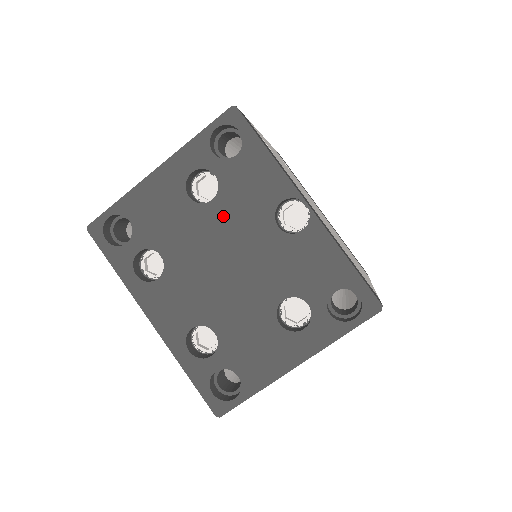
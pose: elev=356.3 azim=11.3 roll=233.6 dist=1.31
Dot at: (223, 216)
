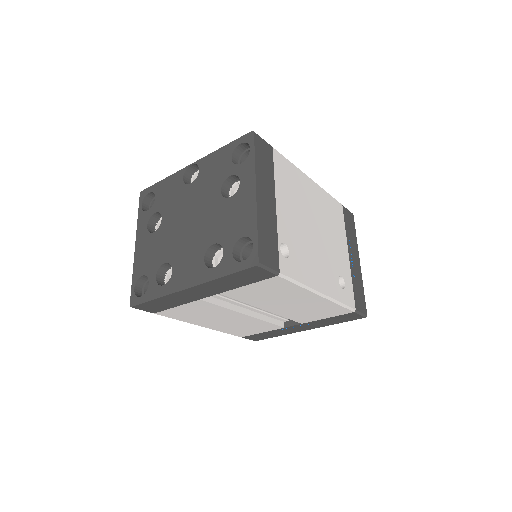
Dot at: (170, 215)
